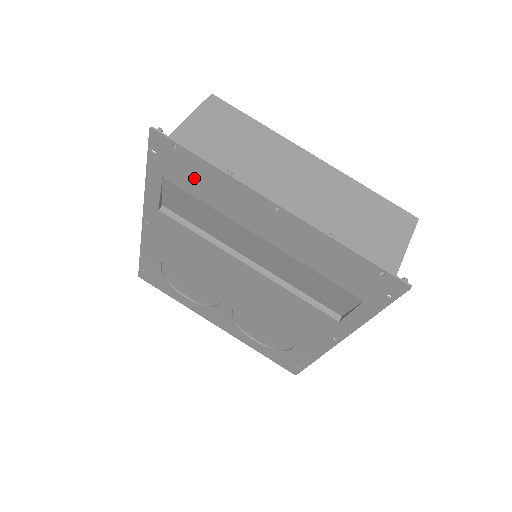
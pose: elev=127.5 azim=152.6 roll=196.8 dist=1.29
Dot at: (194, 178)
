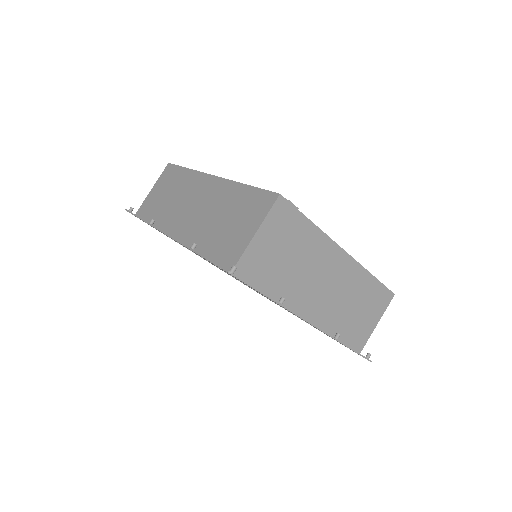
Dot at: occluded
